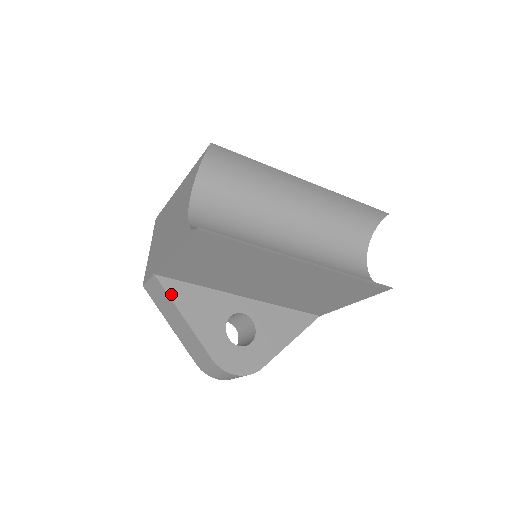
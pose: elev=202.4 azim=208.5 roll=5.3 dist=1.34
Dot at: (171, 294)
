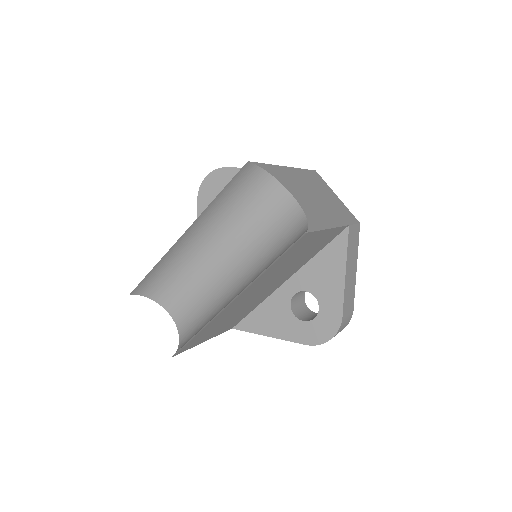
Dot at: (250, 330)
